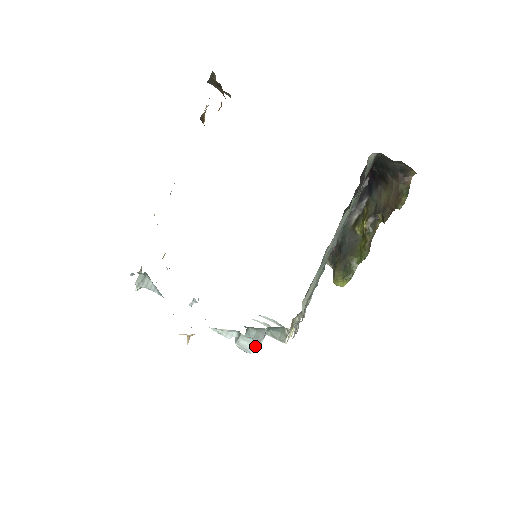
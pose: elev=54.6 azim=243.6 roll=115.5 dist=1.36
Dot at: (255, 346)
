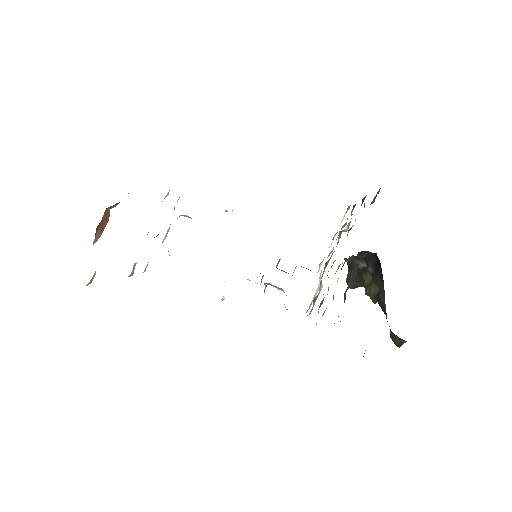
Dot at: occluded
